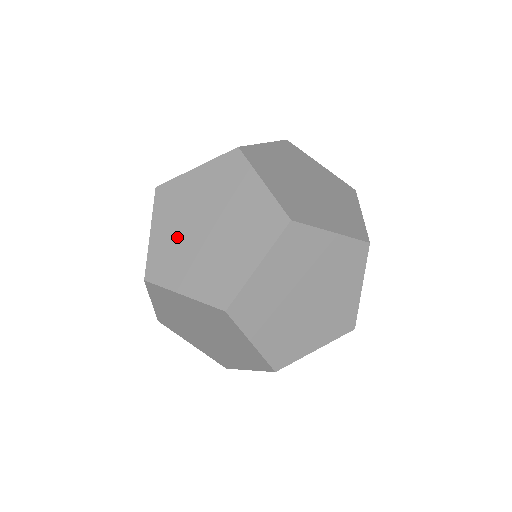
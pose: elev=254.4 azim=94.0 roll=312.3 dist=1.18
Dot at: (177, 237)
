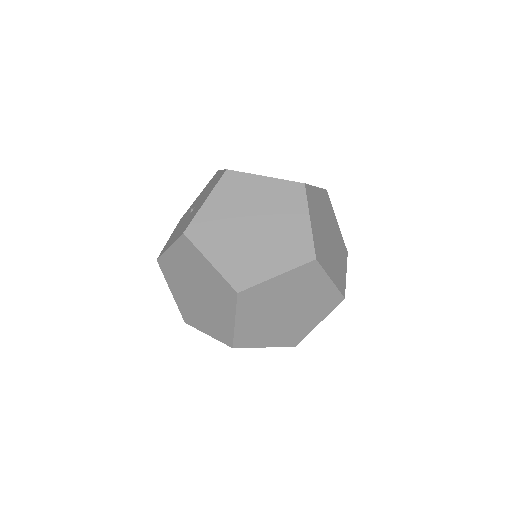
Dot at: (226, 218)
